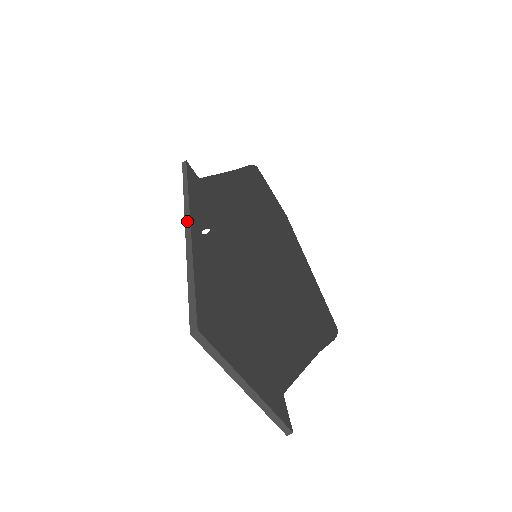
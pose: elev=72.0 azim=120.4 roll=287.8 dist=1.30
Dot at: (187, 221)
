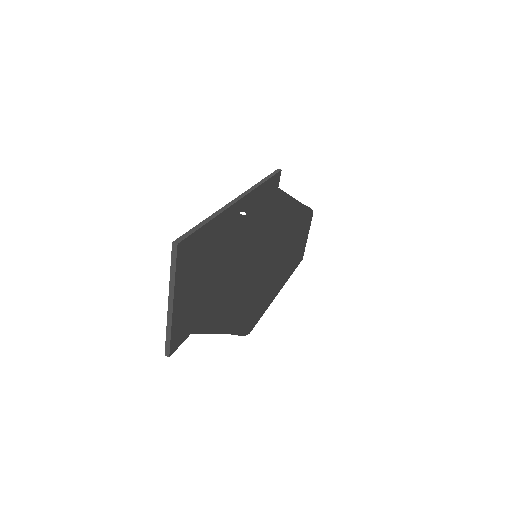
Dot at: (239, 197)
